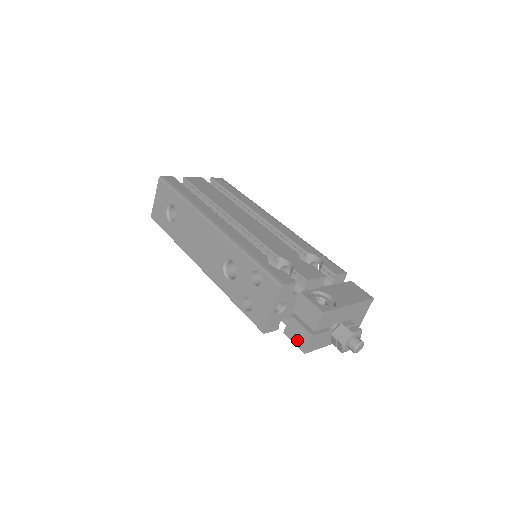
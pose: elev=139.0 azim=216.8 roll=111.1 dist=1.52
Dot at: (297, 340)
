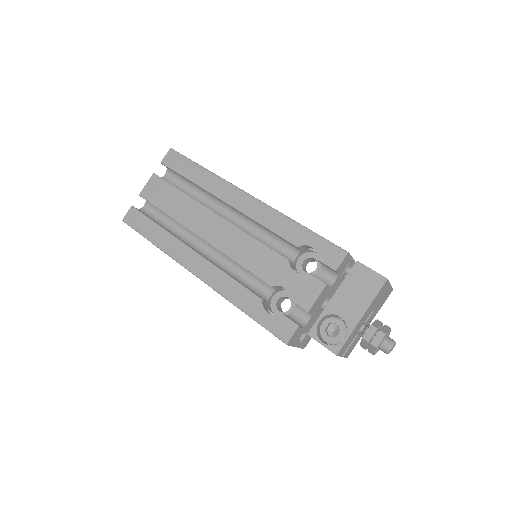
Dot at: occluded
